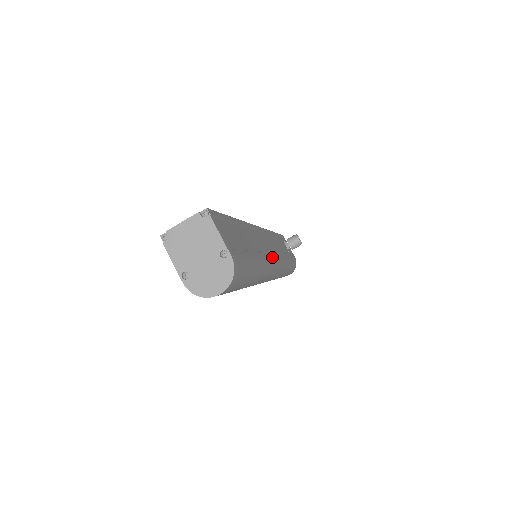
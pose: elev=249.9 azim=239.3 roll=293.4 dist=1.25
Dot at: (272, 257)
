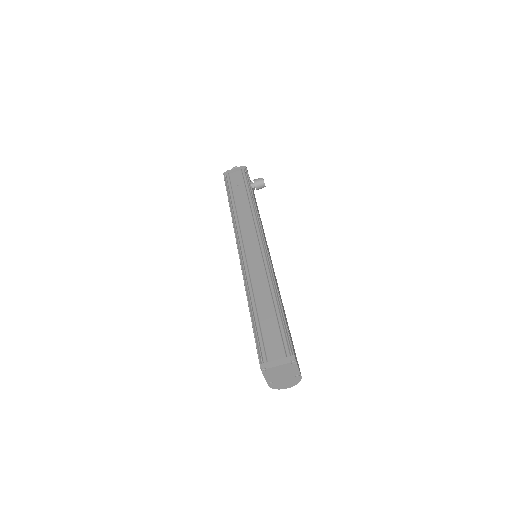
Dot at: occluded
